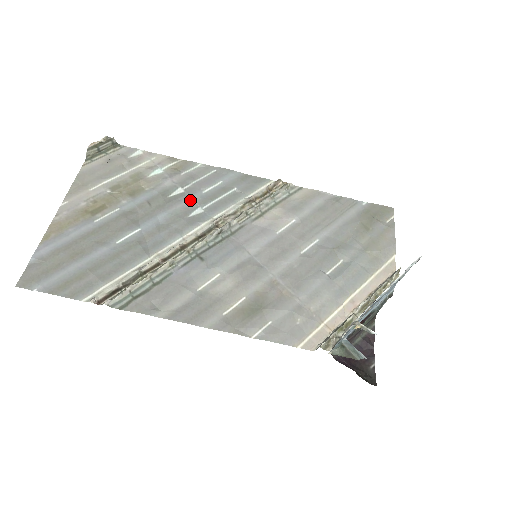
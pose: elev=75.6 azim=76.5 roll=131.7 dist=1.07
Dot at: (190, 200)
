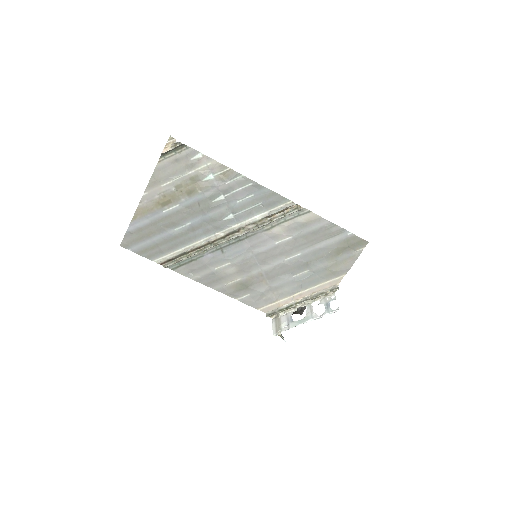
Dot at: (226, 207)
